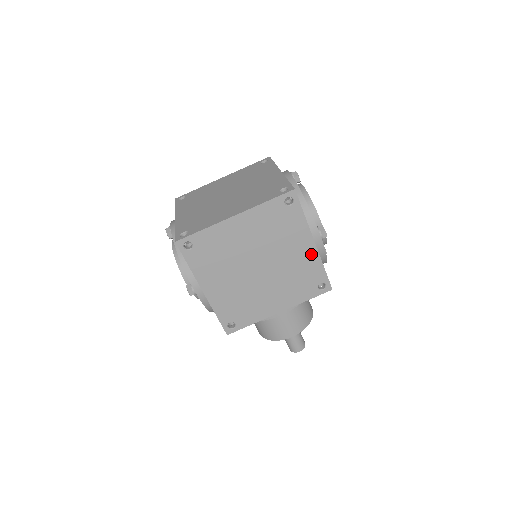
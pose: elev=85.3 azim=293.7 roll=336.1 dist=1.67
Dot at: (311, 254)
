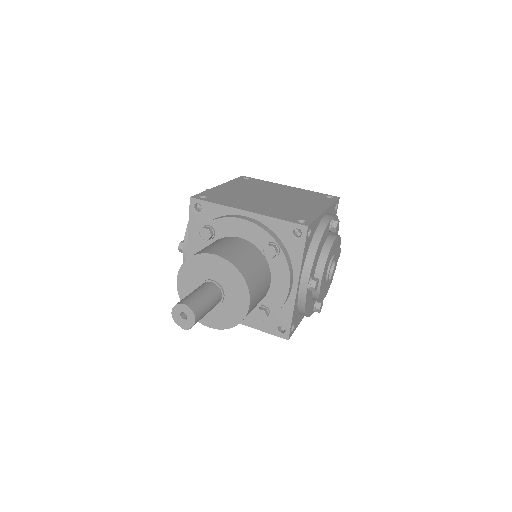
Dot at: (316, 211)
